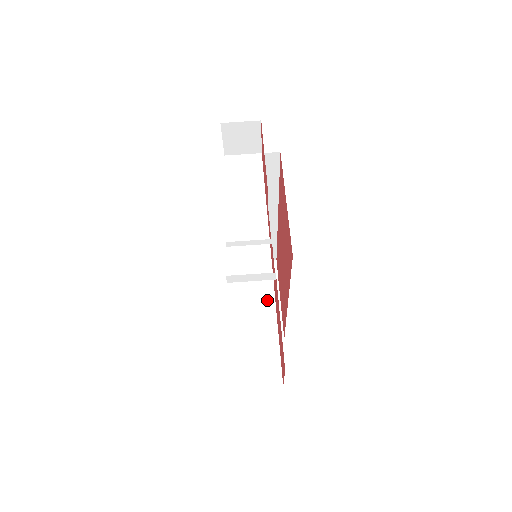
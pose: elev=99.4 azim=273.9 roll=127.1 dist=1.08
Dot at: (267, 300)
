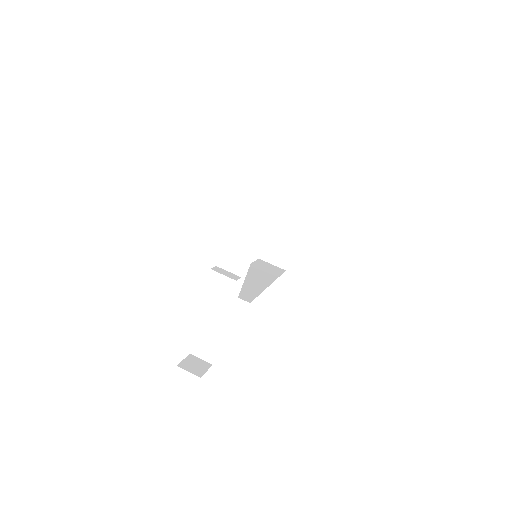
Dot at: (224, 321)
